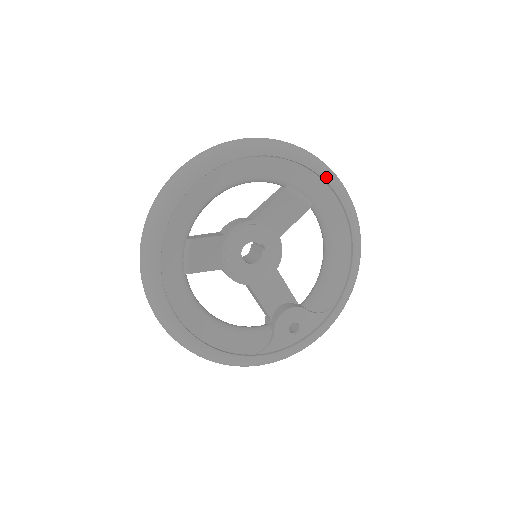
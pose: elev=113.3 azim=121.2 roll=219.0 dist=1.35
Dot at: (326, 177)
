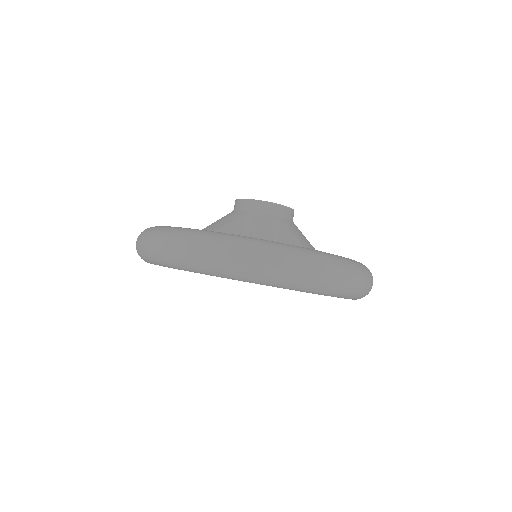
Dot at: (352, 299)
